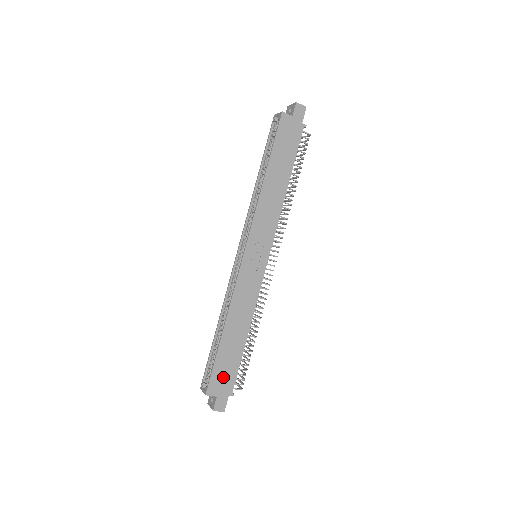
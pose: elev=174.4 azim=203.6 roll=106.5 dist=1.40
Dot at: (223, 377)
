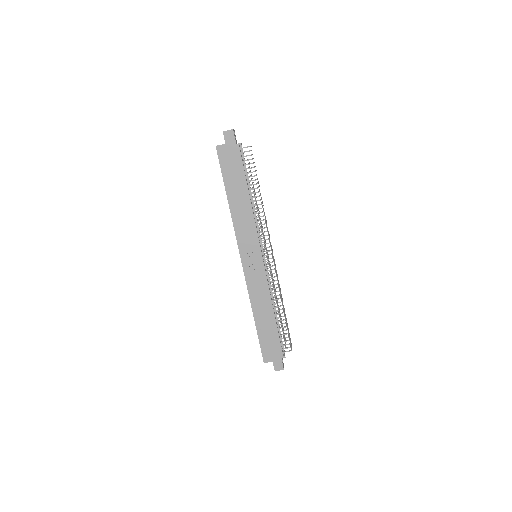
Dot at: (271, 348)
